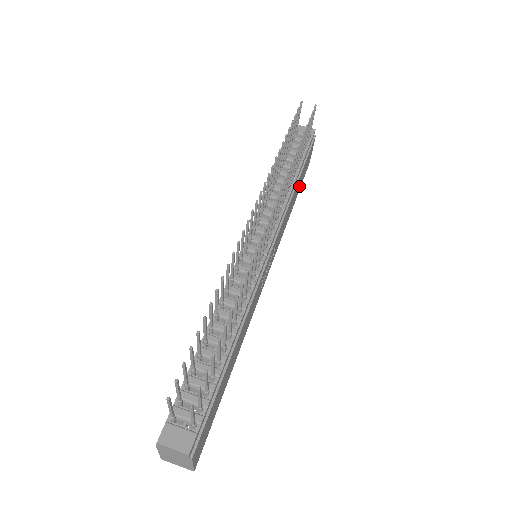
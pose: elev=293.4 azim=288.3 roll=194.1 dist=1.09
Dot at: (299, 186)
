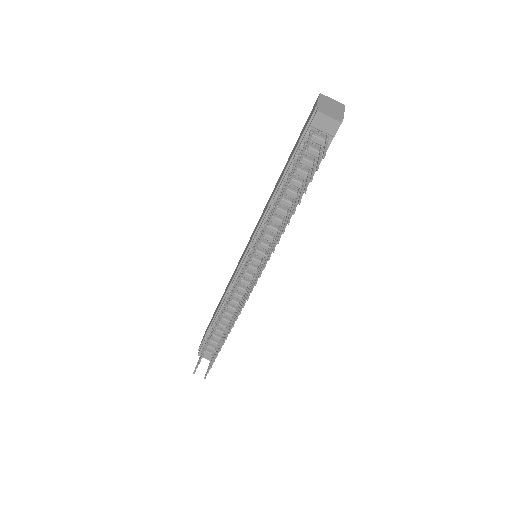
Dot at: occluded
